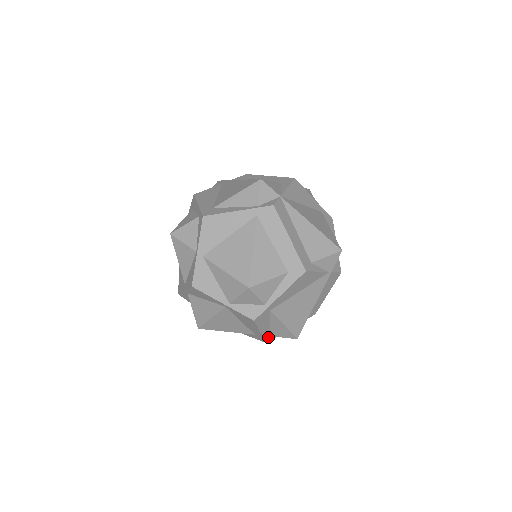
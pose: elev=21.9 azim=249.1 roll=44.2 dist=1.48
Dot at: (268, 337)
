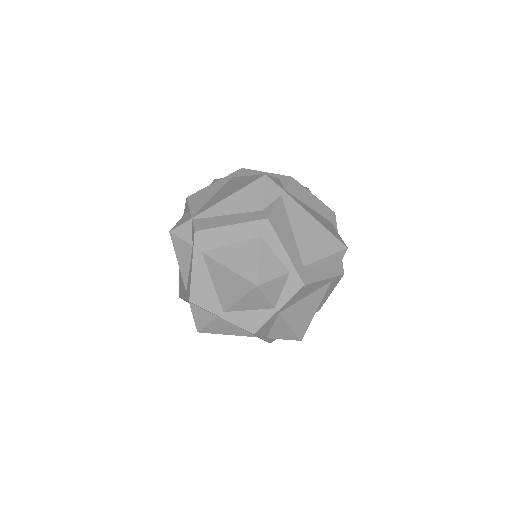
Dot at: occluded
